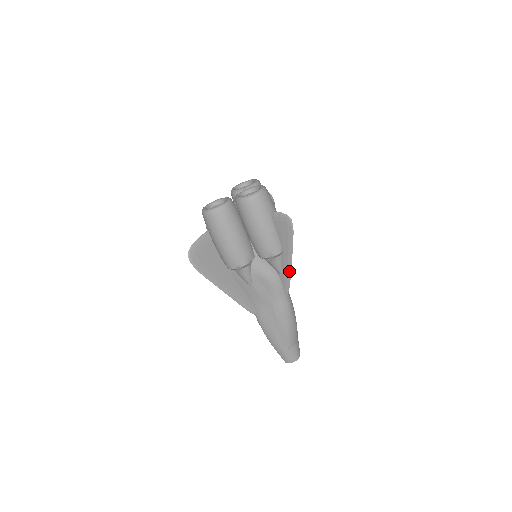
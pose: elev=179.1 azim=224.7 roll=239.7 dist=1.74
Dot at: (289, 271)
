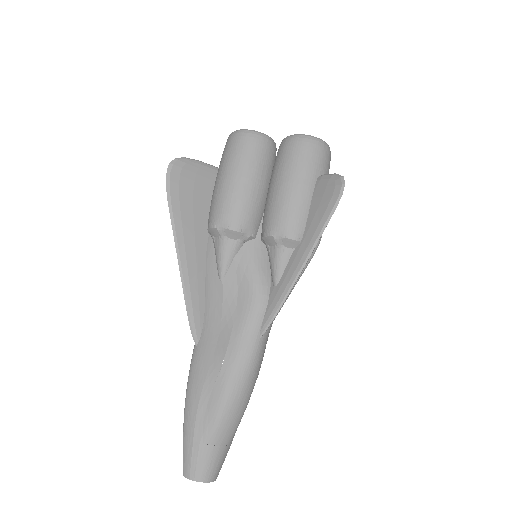
Dot at: (291, 282)
